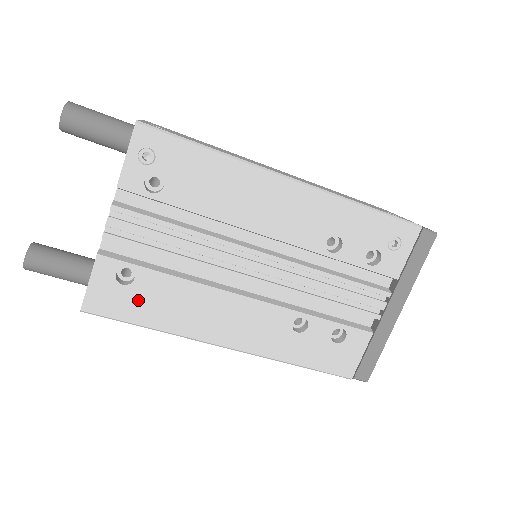
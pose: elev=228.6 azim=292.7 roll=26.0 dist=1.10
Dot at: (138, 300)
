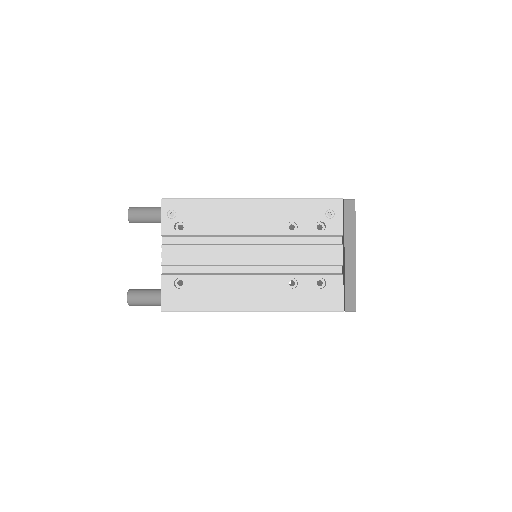
Dot at: (190, 296)
